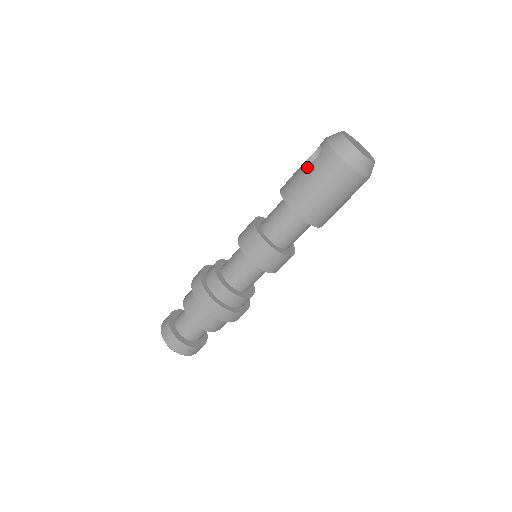
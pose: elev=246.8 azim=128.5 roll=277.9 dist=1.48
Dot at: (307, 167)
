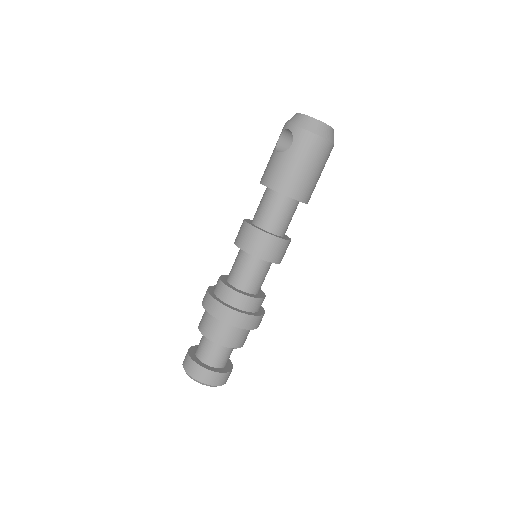
Dot at: (286, 154)
